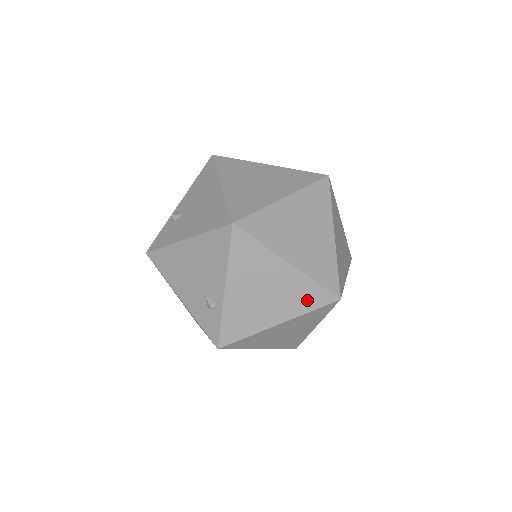
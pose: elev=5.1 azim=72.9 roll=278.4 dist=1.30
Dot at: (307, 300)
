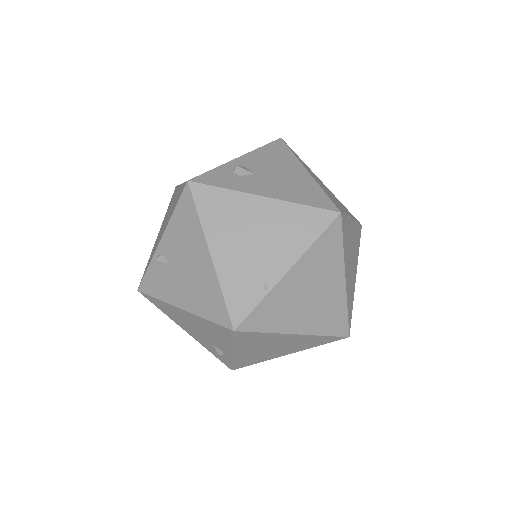
Dot at: (315, 343)
